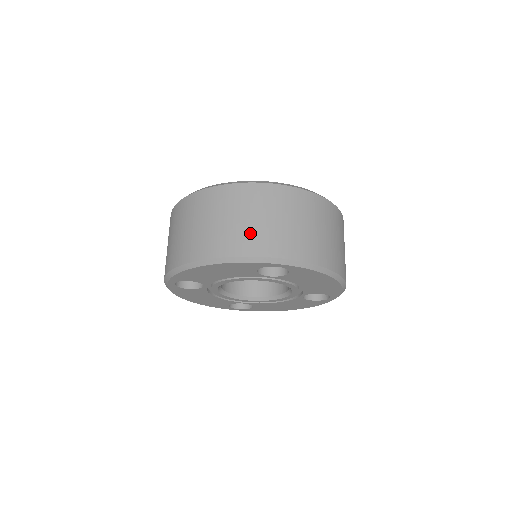
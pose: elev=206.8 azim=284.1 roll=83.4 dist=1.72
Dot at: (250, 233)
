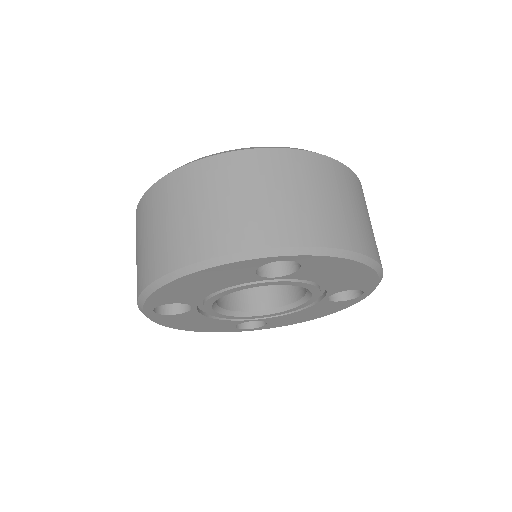
Dot at: (235, 220)
